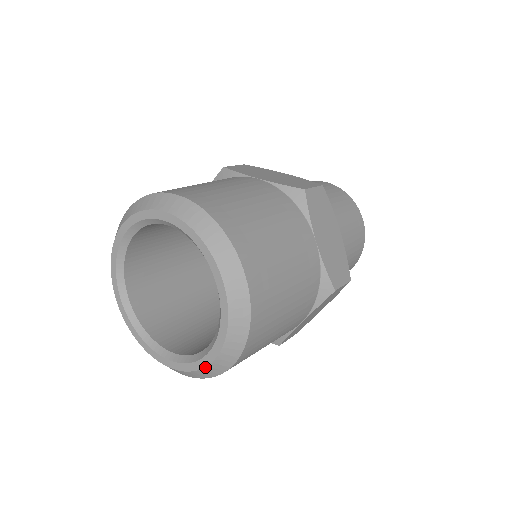
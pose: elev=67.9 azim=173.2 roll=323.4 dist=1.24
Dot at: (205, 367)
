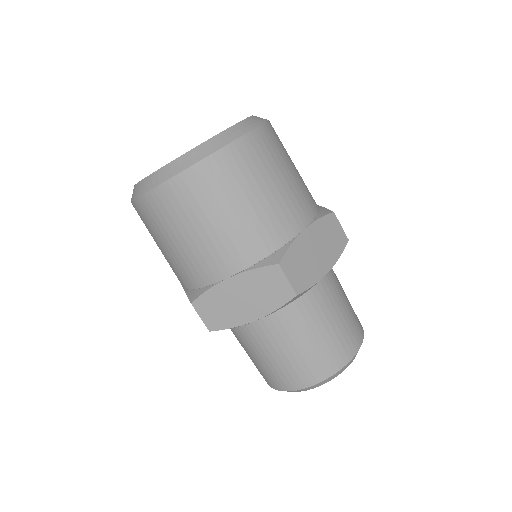
Dot at: (155, 172)
